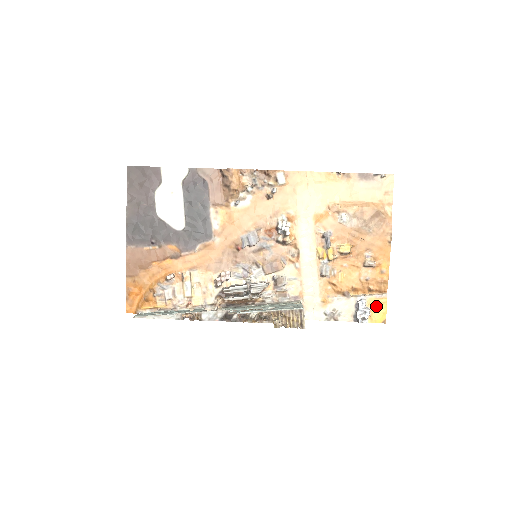
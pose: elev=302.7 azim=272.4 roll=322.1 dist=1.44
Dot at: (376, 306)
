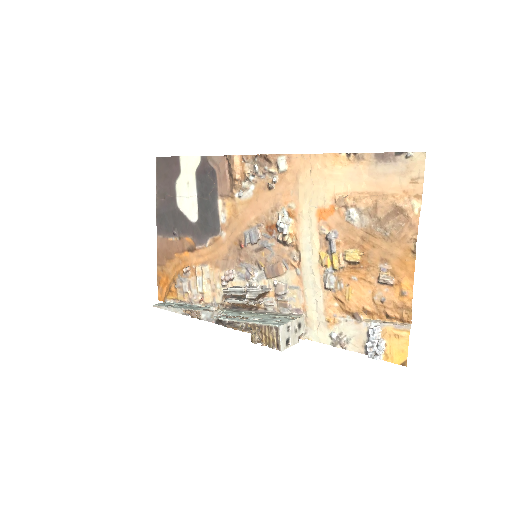
Dot at: (393, 339)
